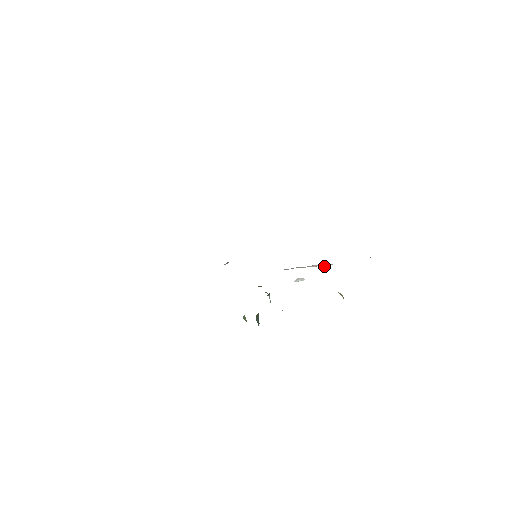
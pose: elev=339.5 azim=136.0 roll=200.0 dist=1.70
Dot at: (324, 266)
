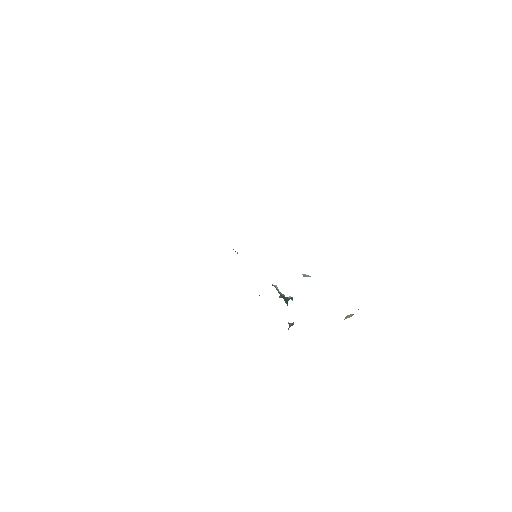
Dot at: occluded
